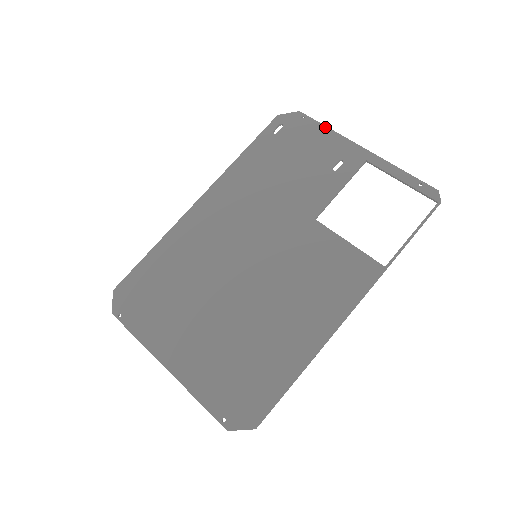
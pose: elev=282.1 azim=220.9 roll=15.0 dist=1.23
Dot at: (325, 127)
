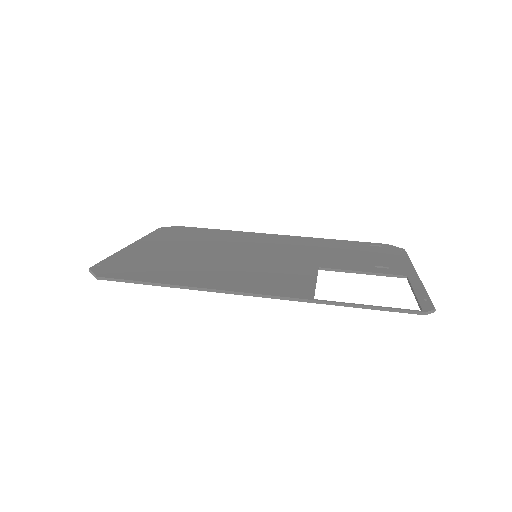
Dot at: (408, 258)
